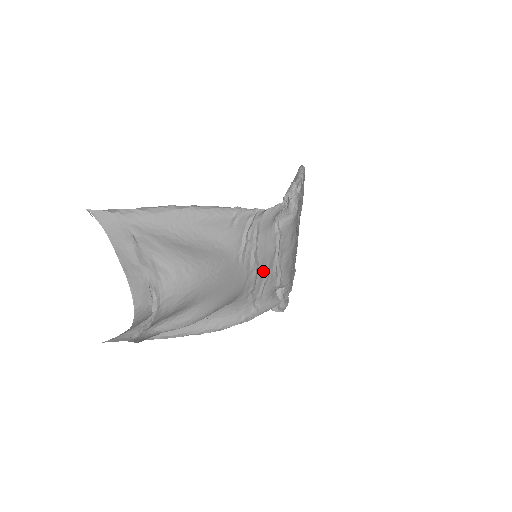
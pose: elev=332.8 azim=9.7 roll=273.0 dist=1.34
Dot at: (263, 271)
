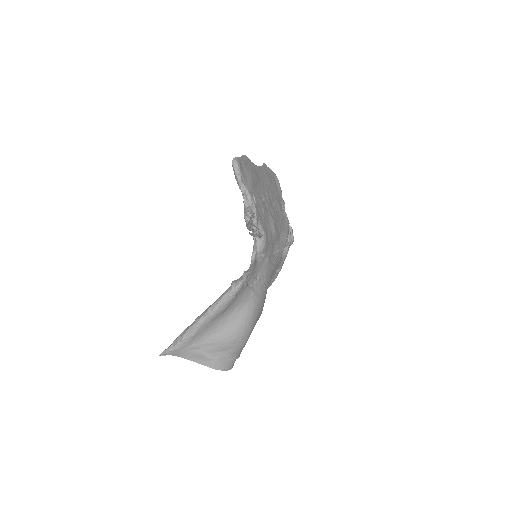
Dot at: (270, 272)
